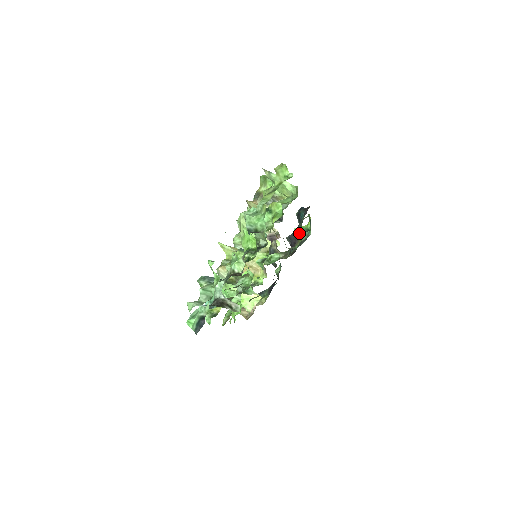
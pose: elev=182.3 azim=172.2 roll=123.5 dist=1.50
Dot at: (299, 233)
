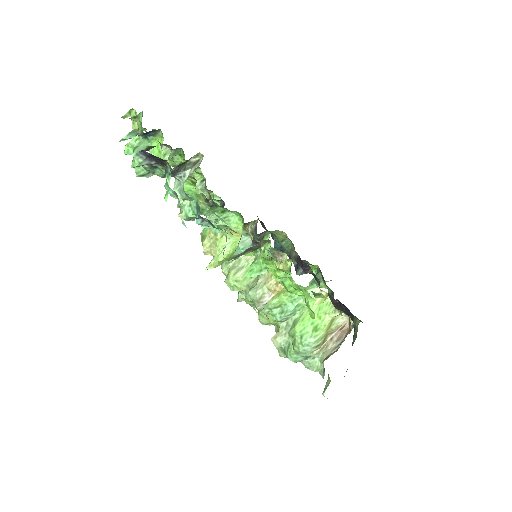
Dot at: (291, 252)
